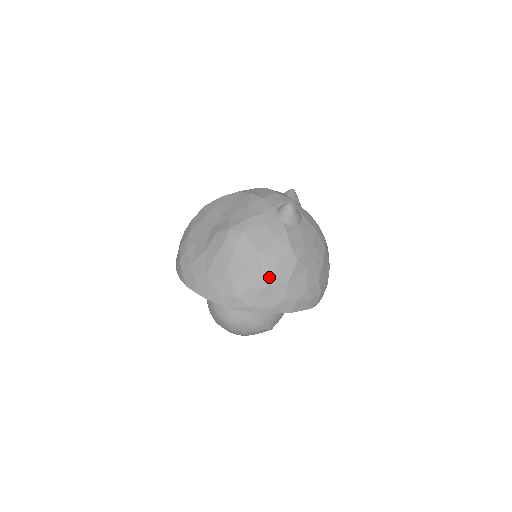
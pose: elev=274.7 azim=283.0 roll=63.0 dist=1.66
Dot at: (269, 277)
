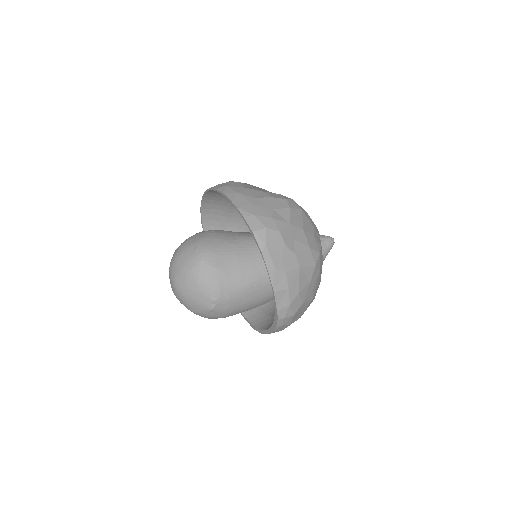
Dot at: (295, 247)
